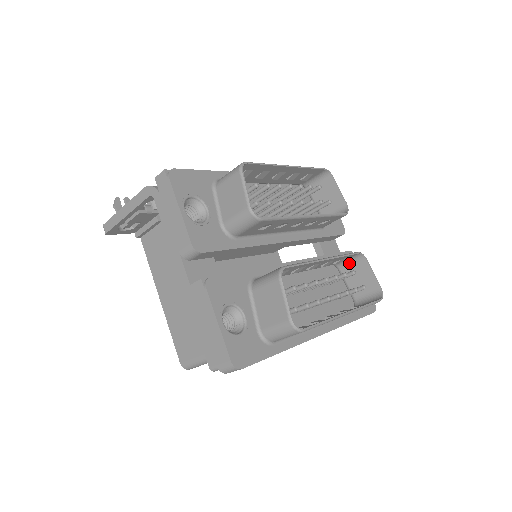
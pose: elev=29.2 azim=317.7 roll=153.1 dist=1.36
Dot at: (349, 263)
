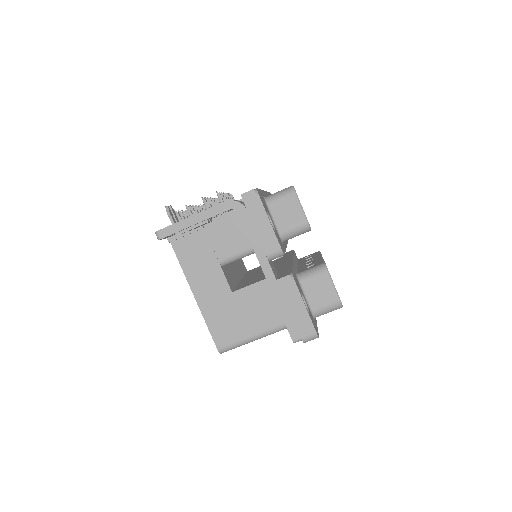
Dot at: occluded
